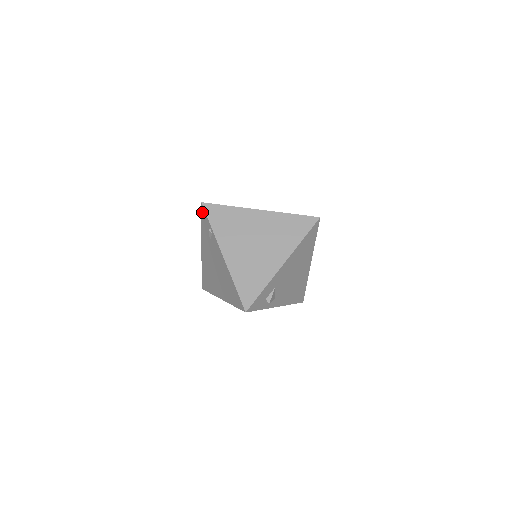
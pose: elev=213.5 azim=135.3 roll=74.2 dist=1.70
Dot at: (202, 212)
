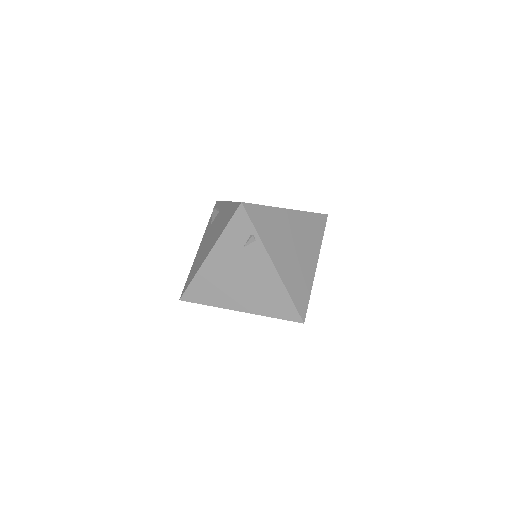
Dot at: (238, 213)
